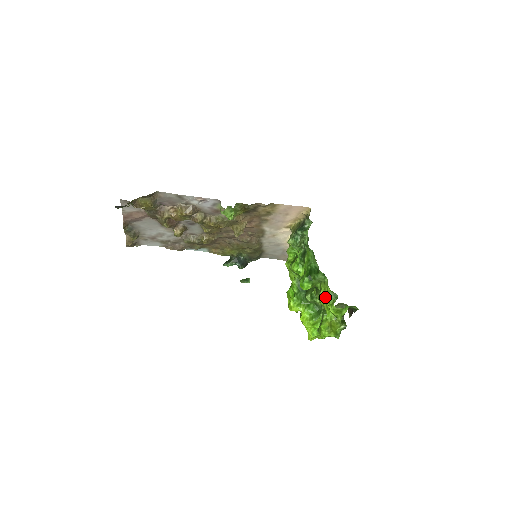
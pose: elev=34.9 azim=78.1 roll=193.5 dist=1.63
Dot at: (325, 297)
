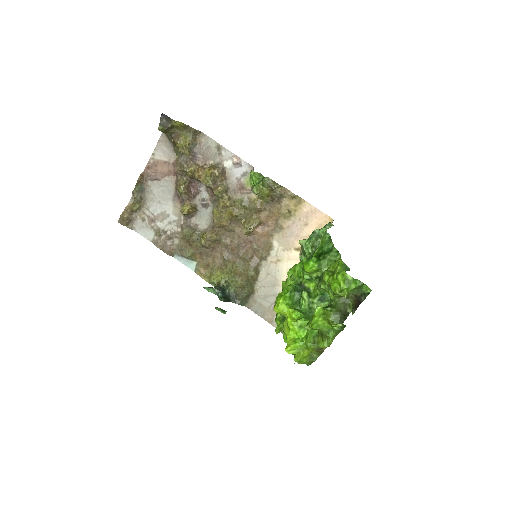
Dot at: (333, 272)
